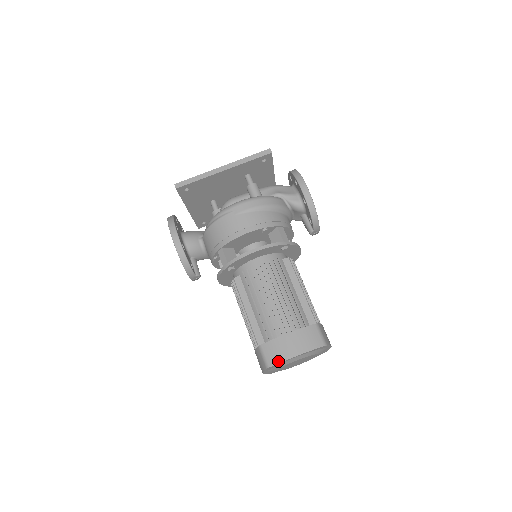
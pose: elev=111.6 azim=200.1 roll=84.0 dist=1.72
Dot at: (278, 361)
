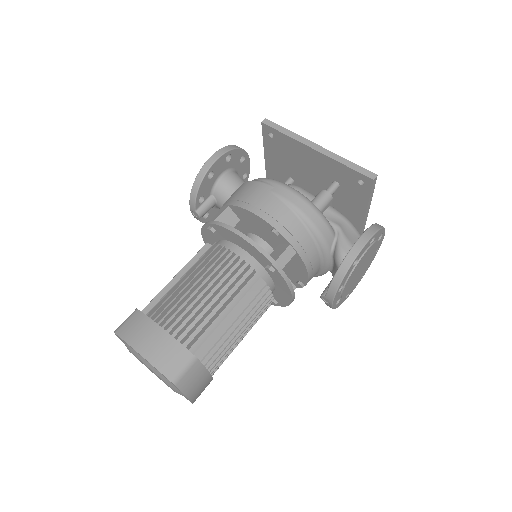
Dot at: (125, 337)
